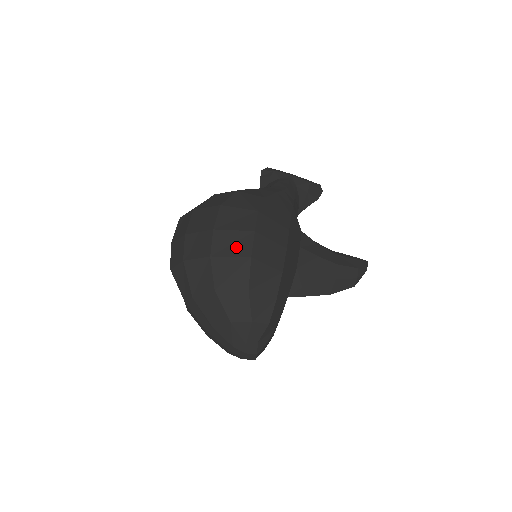
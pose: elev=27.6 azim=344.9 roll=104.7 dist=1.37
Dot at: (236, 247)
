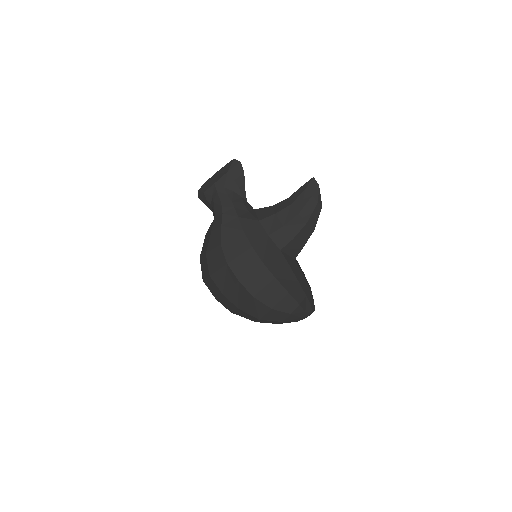
Dot at: (242, 296)
